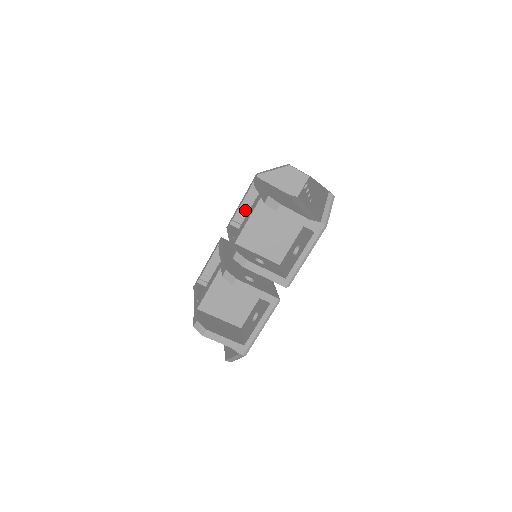
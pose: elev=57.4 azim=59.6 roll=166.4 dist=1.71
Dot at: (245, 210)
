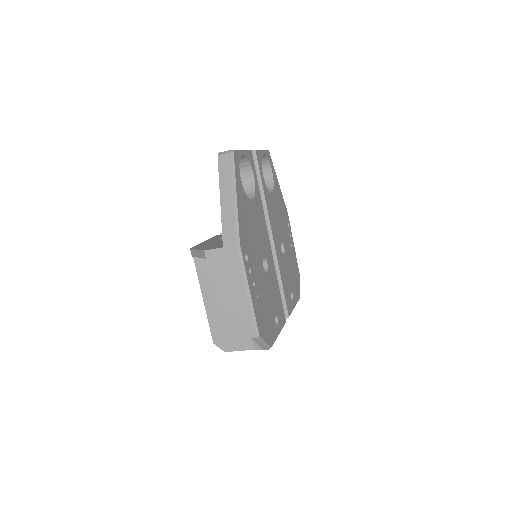
Dot at: occluded
